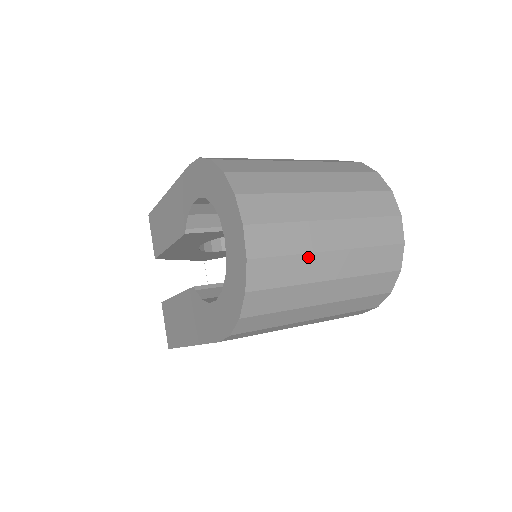
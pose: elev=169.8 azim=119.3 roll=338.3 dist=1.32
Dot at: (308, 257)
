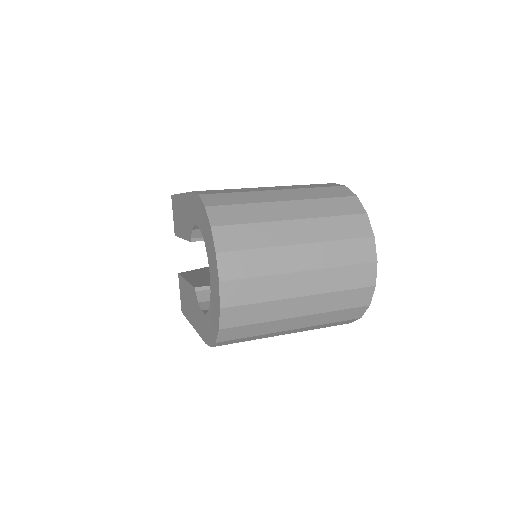
Dot at: (277, 303)
